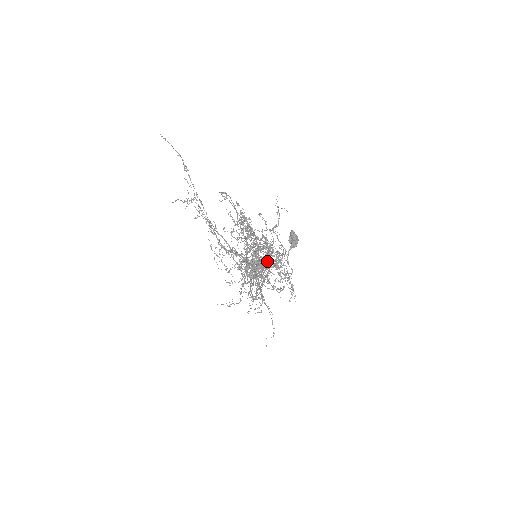
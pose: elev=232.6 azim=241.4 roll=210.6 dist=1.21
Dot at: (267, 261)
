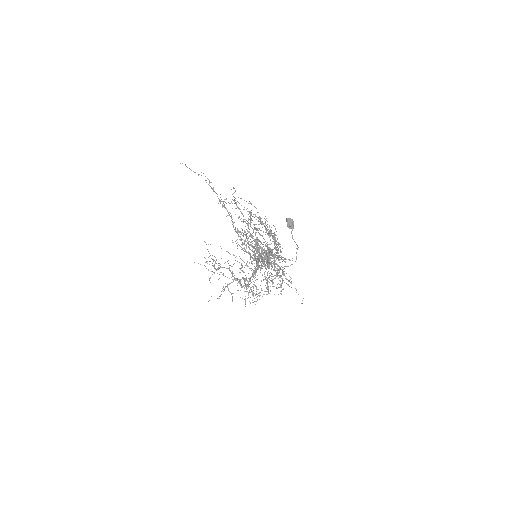
Dot at: occluded
